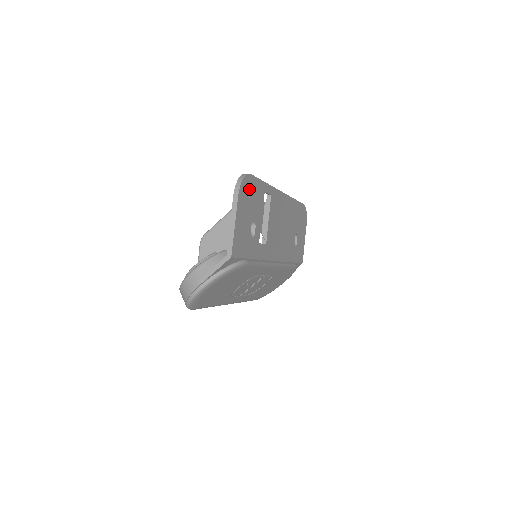
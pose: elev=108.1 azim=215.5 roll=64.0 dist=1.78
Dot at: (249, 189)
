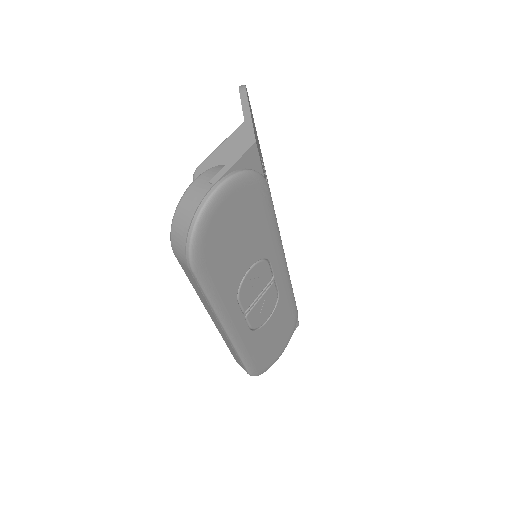
Dot at: (251, 111)
